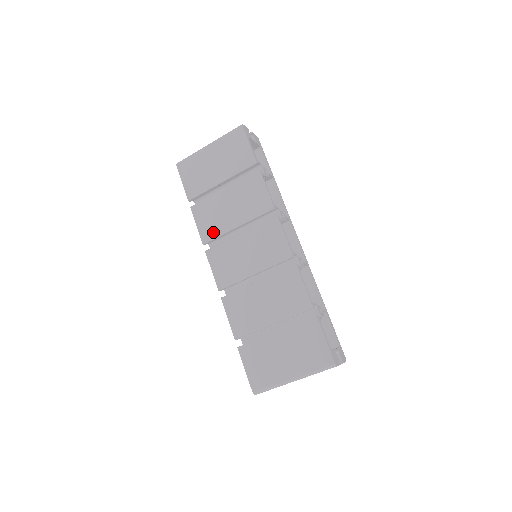
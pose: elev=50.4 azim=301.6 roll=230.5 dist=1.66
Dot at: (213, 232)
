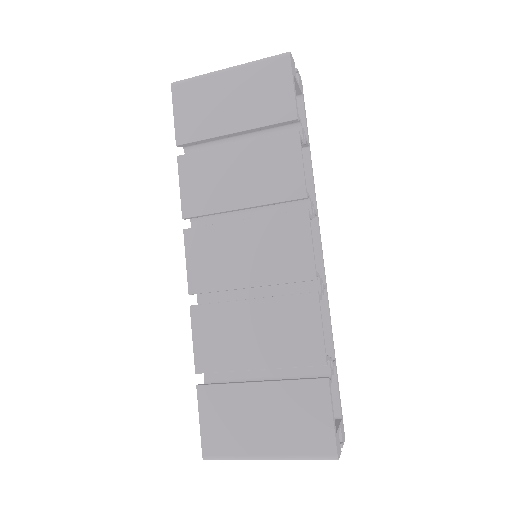
Dot at: (202, 204)
